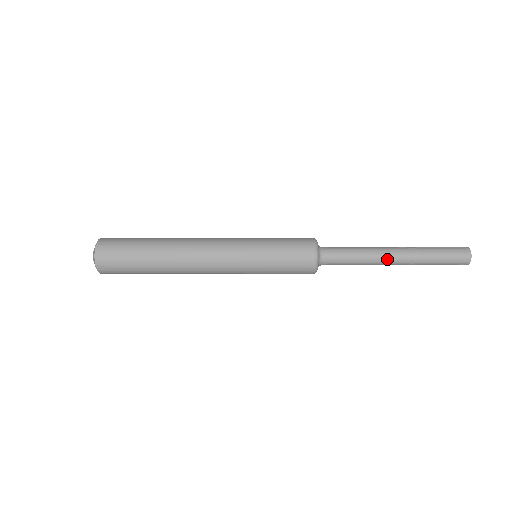
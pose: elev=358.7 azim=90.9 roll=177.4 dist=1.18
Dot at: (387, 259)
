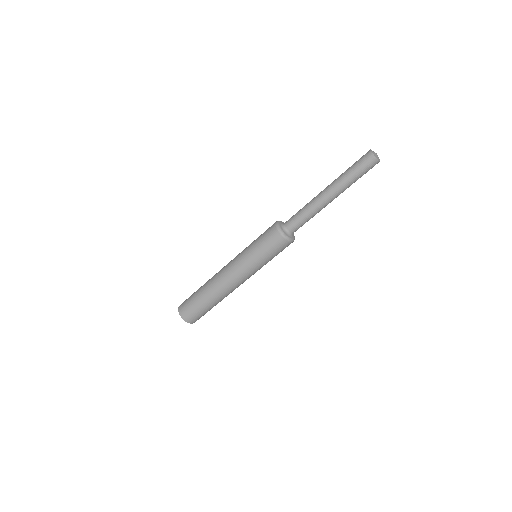
Dot at: (321, 197)
